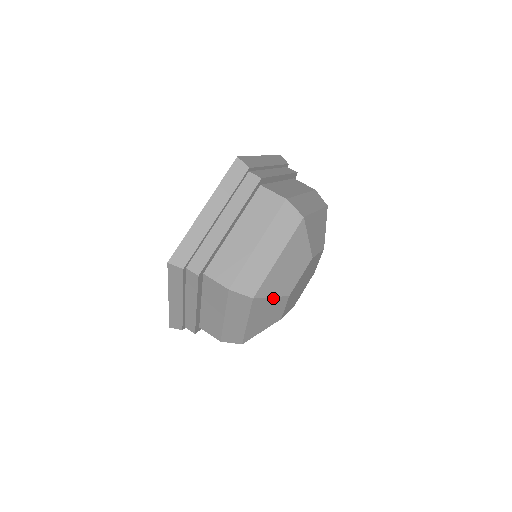
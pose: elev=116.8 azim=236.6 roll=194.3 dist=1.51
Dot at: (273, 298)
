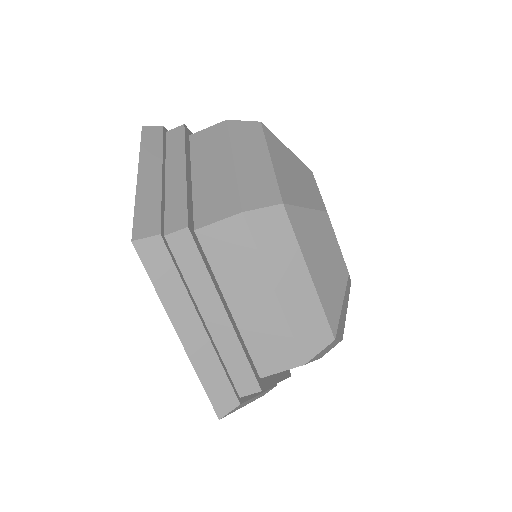
Dot at: occluded
